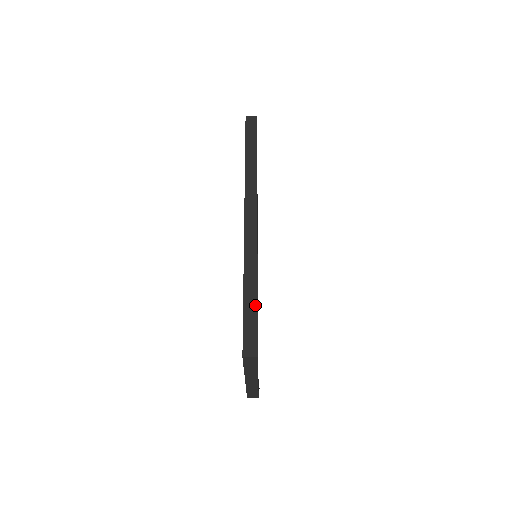
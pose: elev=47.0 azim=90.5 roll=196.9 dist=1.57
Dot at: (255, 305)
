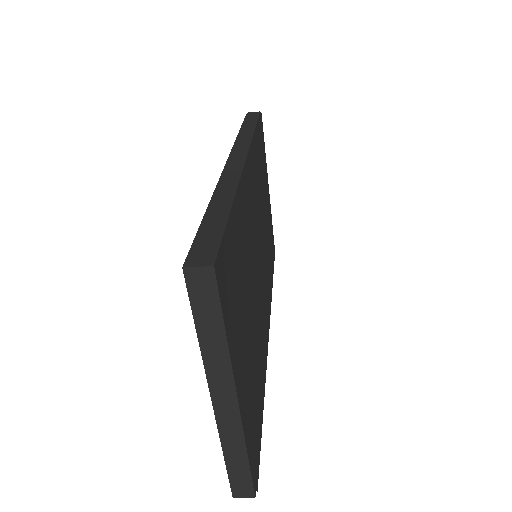
Dot at: (224, 216)
